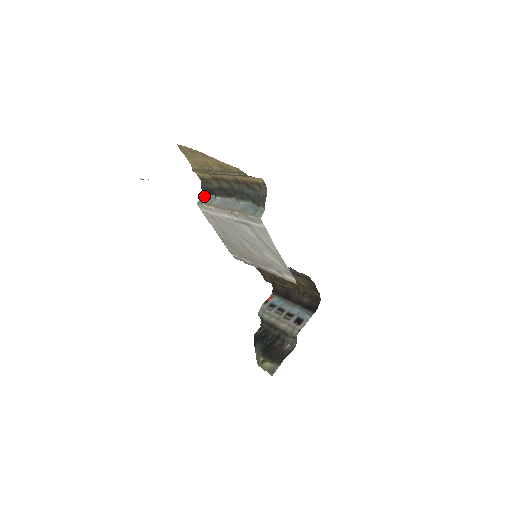
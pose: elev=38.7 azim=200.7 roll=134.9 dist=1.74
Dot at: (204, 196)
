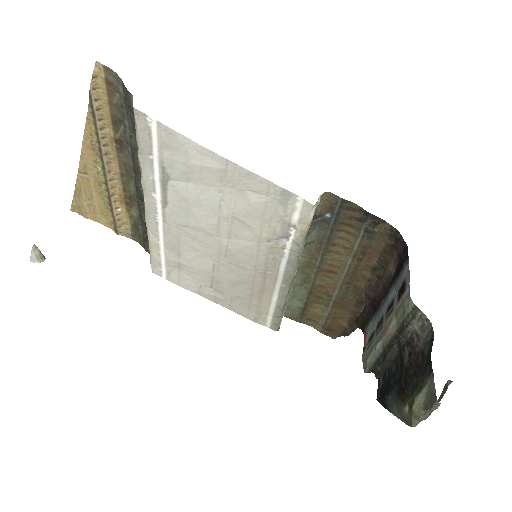
Dot at: occluded
